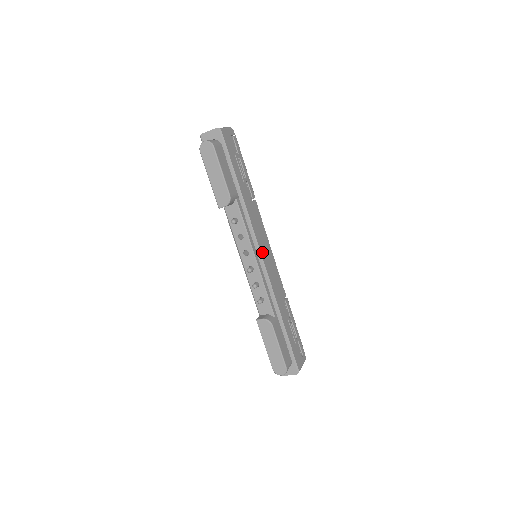
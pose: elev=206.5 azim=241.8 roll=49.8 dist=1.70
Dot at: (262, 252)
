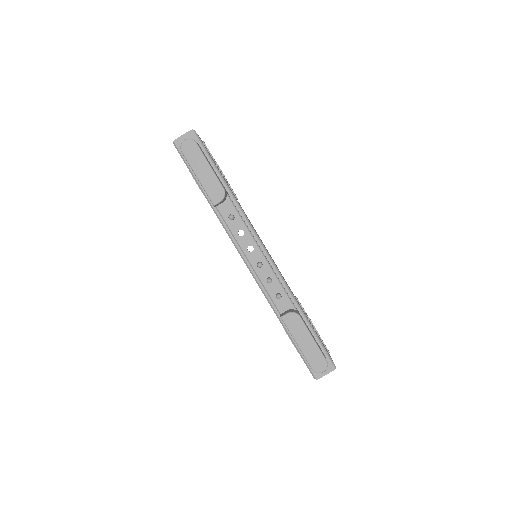
Dot at: (264, 247)
